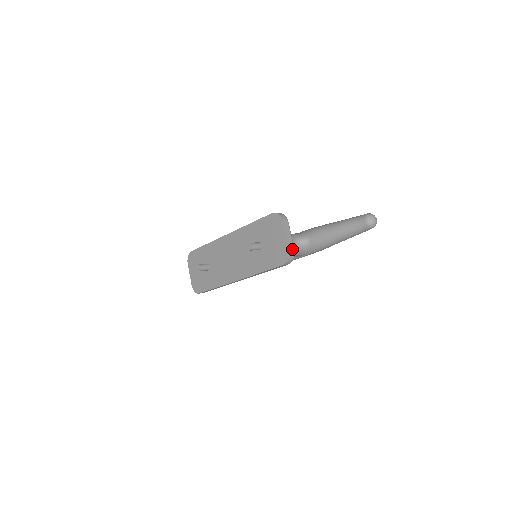
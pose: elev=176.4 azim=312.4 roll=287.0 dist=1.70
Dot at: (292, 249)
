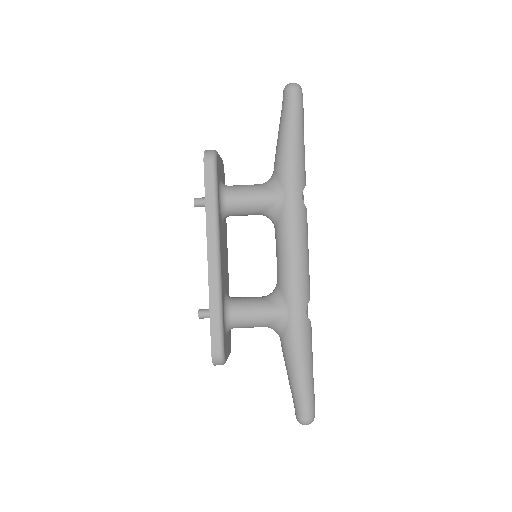
Dot at: occluded
